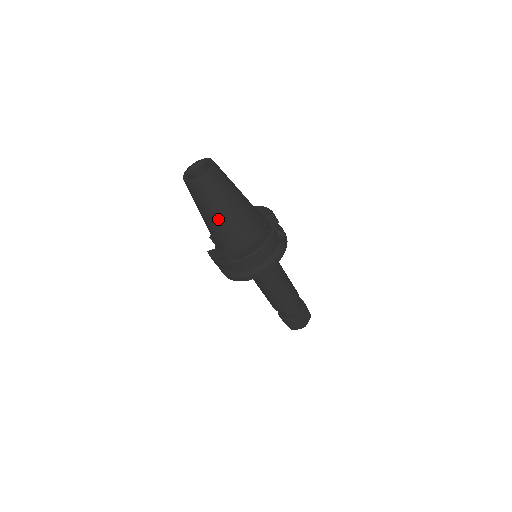
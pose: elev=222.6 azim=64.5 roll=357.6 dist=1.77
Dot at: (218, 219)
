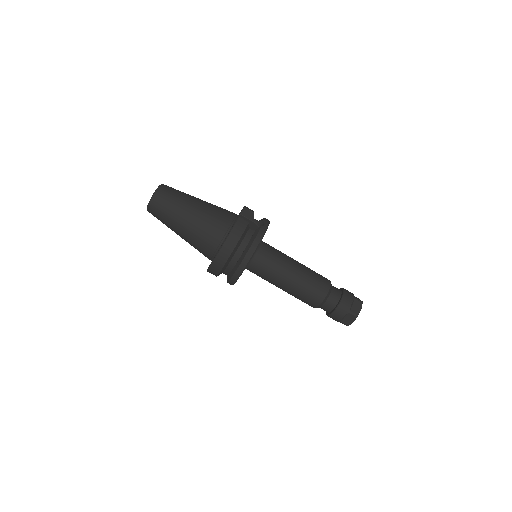
Dot at: (183, 229)
